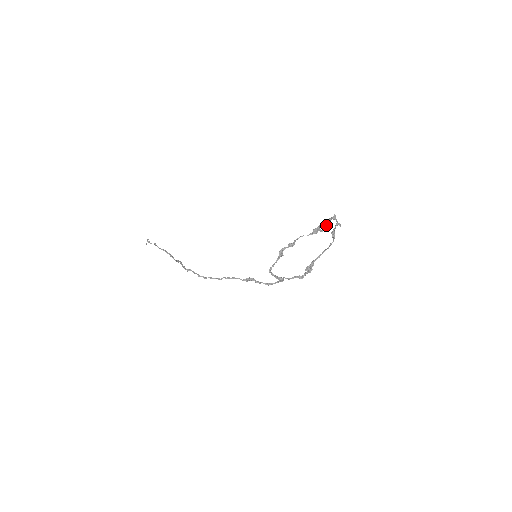
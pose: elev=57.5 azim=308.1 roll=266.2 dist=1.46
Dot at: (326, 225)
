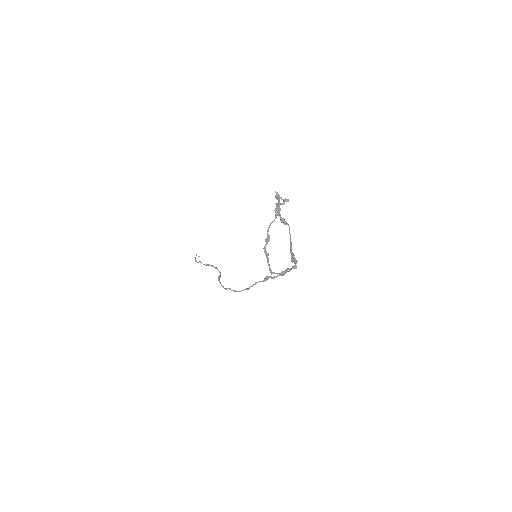
Dot at: (279, 202)
